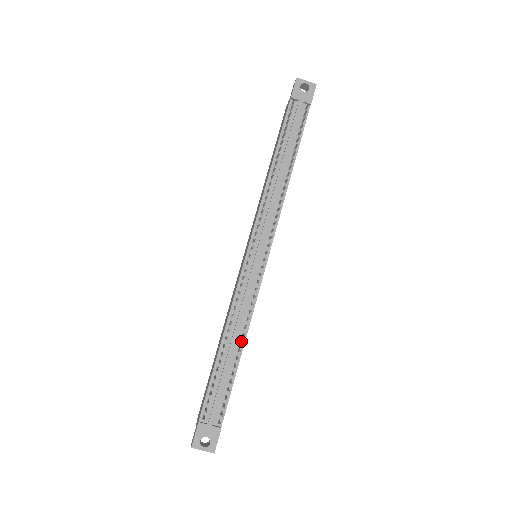
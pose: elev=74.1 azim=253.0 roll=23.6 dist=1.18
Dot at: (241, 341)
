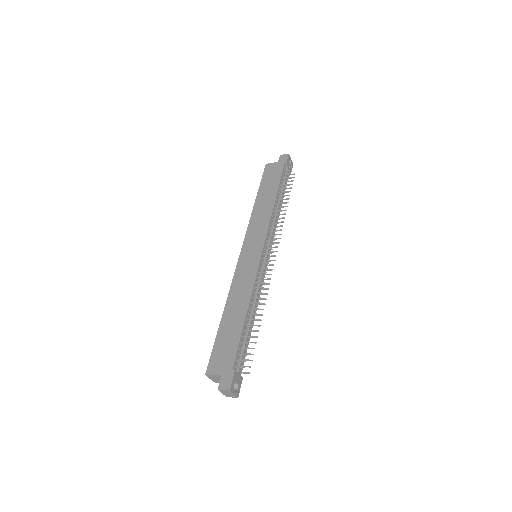
Dot at: occluded
